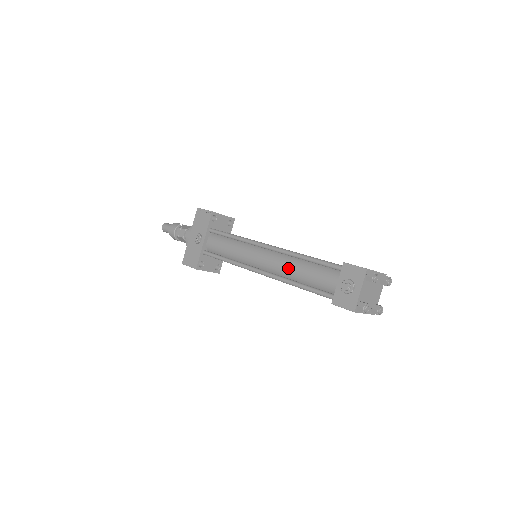
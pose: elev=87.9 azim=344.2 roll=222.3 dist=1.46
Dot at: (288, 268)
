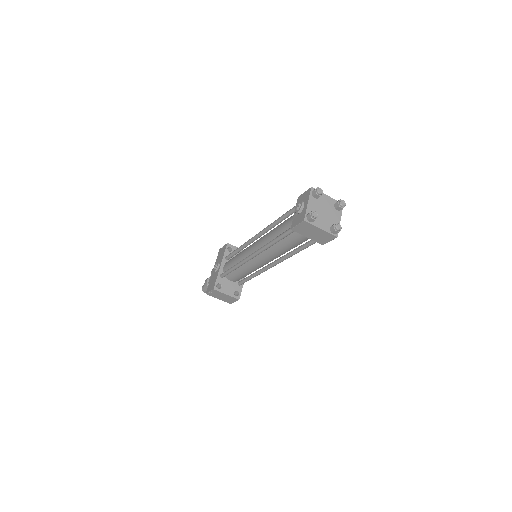
Dot at: (268, 236)
